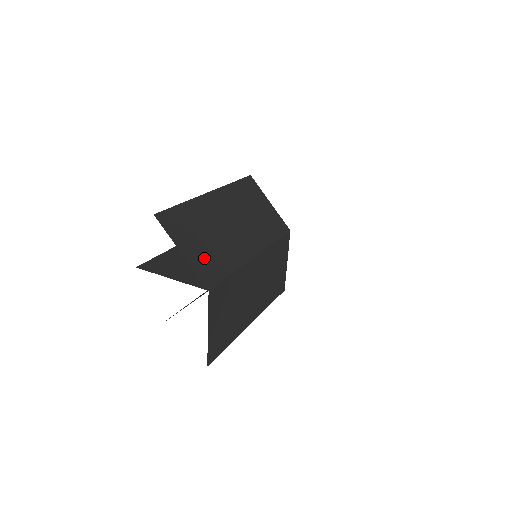
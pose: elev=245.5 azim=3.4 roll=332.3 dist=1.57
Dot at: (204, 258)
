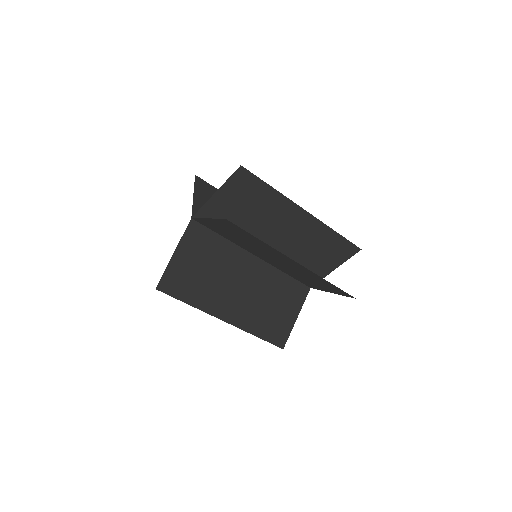
Dot at: occluded
